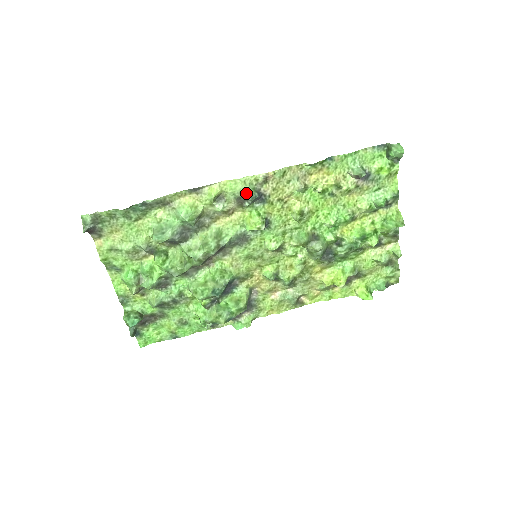
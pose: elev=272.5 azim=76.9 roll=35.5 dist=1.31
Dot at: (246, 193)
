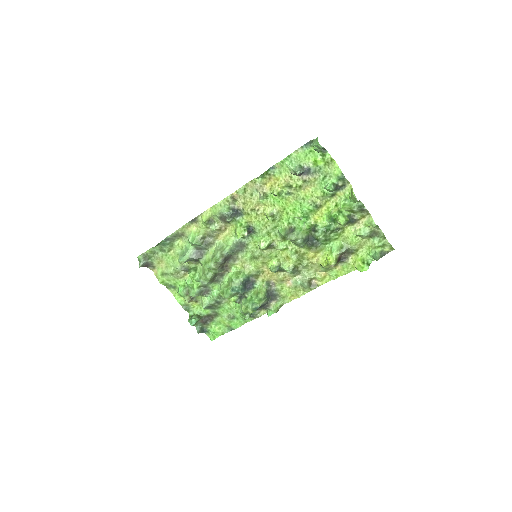
Dot at: (223, 213)
